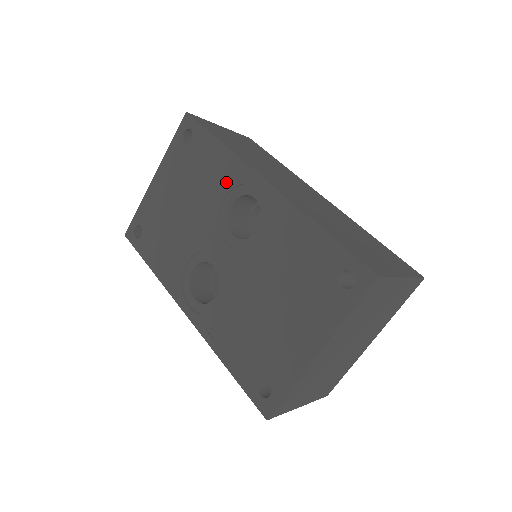
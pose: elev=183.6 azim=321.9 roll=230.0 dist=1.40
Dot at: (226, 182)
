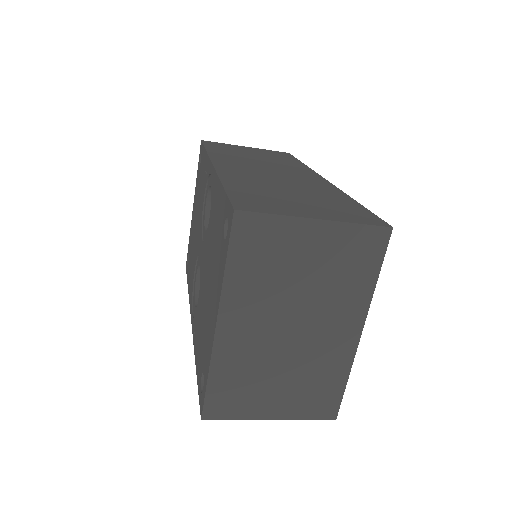
Dot at: (205, 183)
